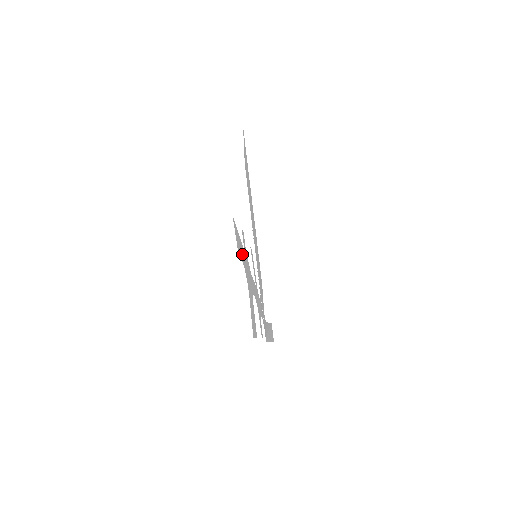
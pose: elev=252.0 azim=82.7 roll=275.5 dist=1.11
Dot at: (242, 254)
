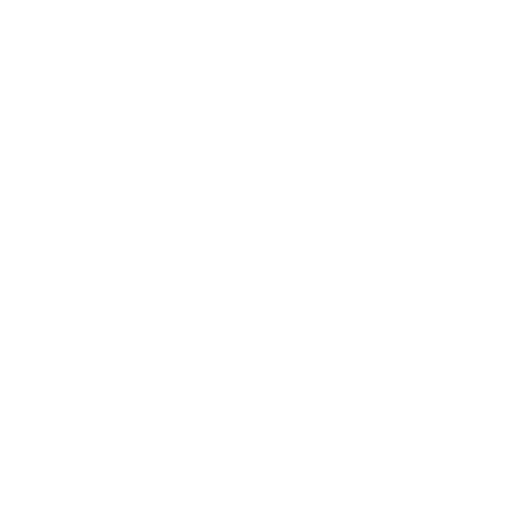
Dot at: occluded
